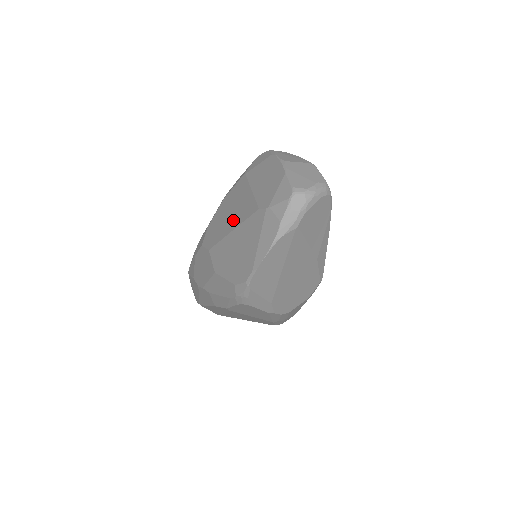
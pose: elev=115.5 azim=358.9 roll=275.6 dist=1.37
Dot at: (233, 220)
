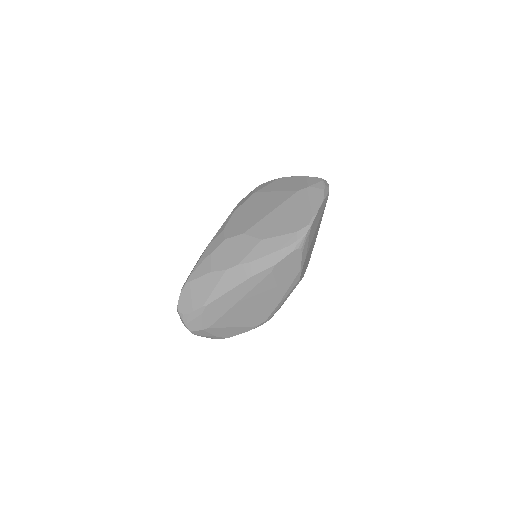
Dot at: (267, 208)
